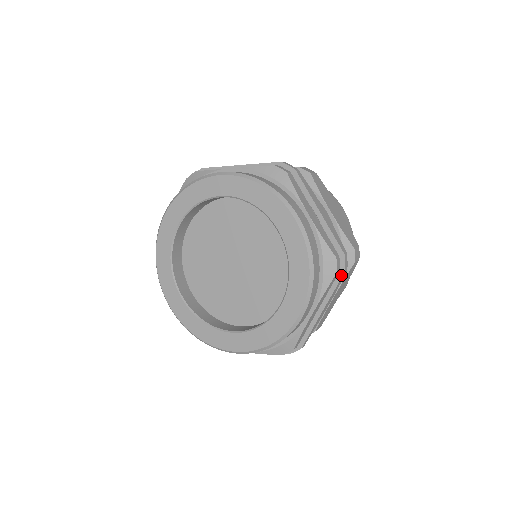
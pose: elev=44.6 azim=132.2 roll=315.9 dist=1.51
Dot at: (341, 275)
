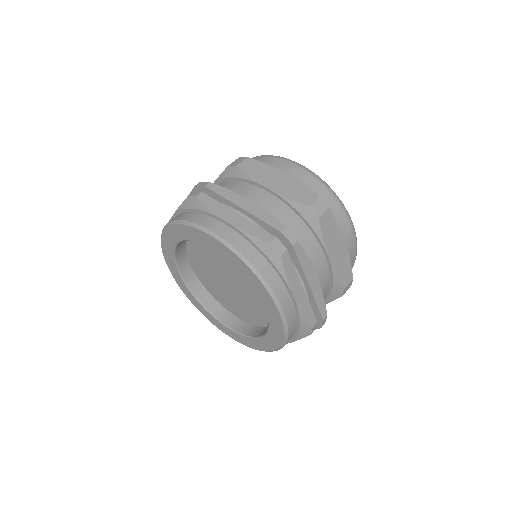
Dot at: (317, 328)
